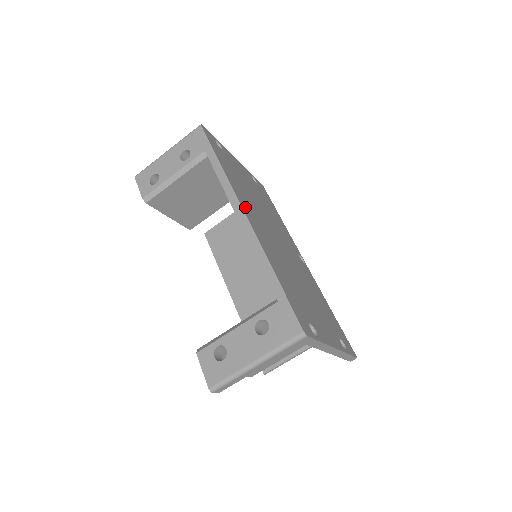
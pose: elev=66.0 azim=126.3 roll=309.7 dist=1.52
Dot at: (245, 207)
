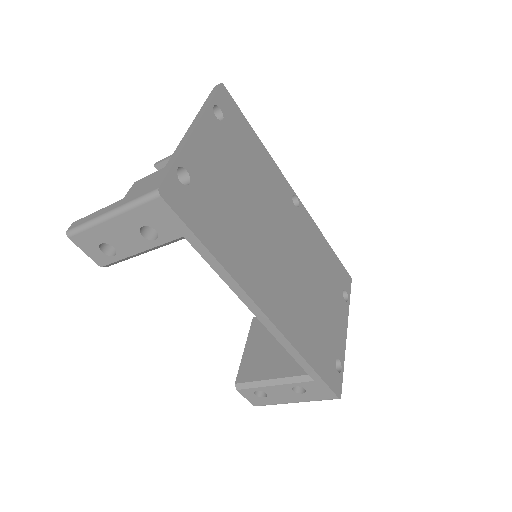
Dot at: (261, 296)
